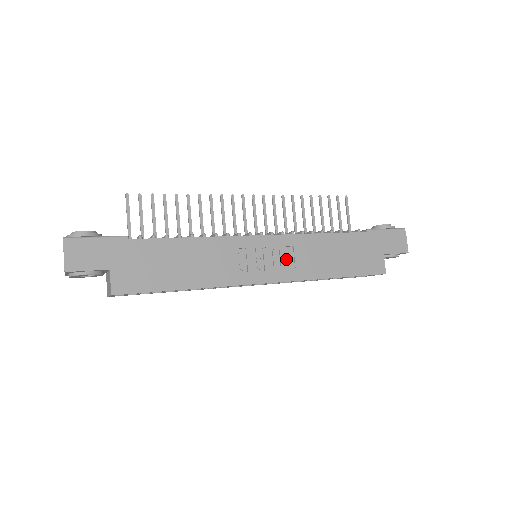
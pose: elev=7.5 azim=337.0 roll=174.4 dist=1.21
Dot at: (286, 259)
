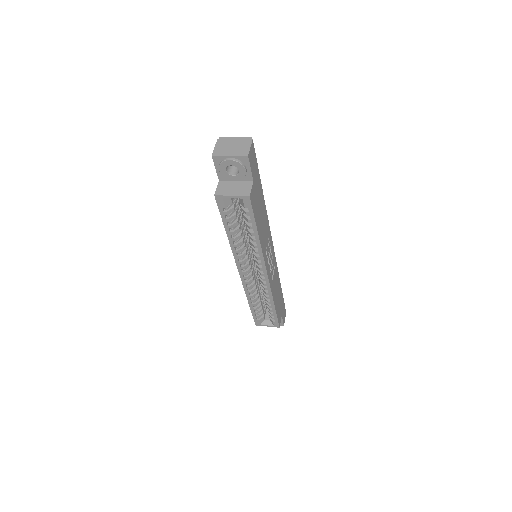
Dot at: (272, 271)
